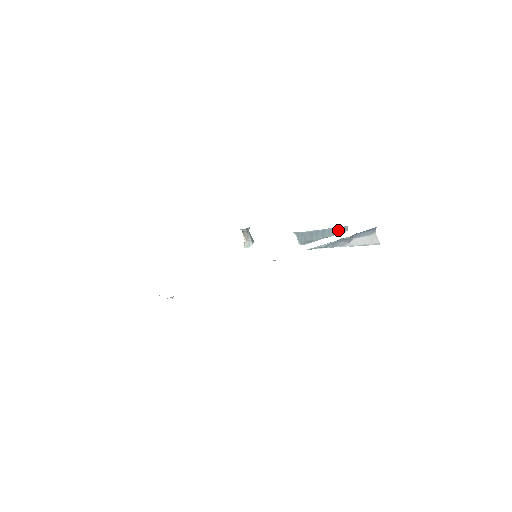
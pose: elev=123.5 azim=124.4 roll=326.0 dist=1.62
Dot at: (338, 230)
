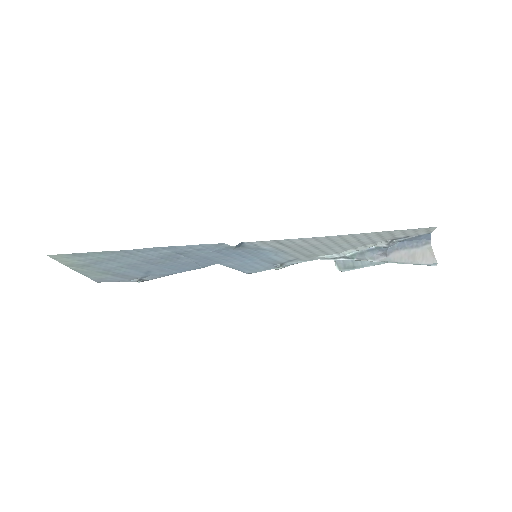
Dot at: occluded
